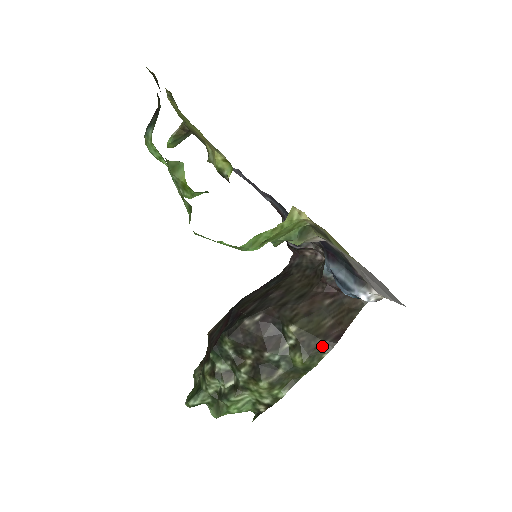
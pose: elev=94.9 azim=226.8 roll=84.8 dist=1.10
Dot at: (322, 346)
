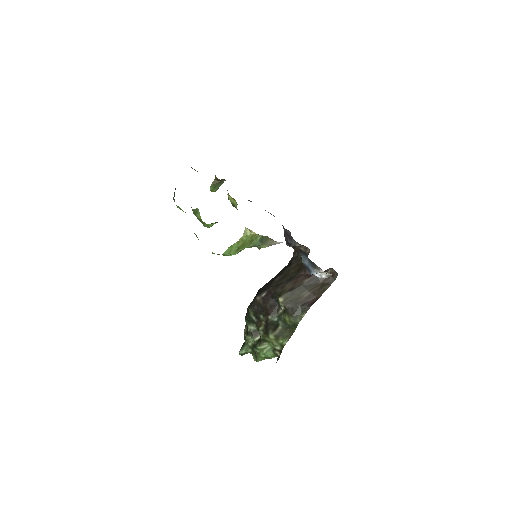
Dot at: (301, 310)
